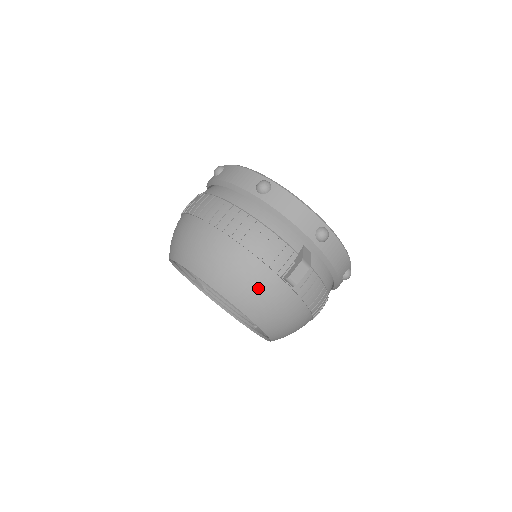
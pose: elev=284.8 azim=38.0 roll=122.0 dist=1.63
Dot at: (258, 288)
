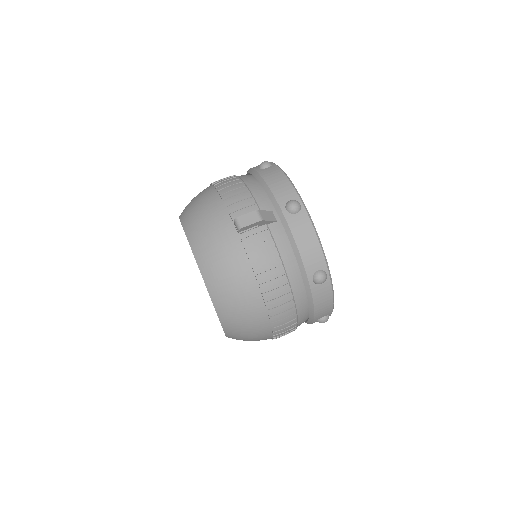
Dot at: (212, 228)
